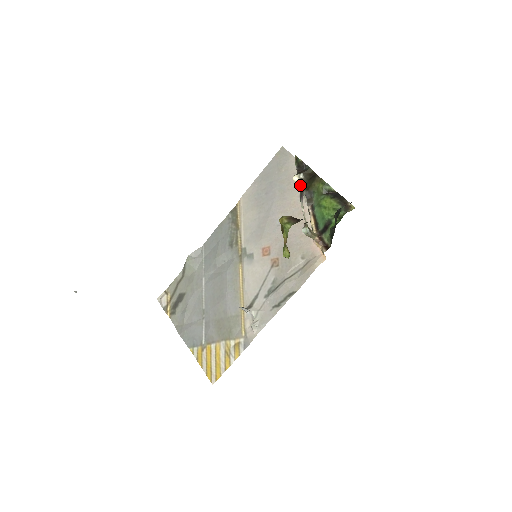
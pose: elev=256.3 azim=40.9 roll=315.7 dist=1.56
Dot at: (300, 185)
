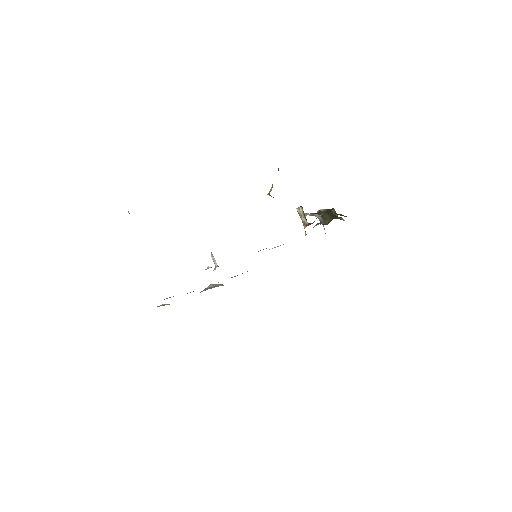
Dot at: (319, 213)
